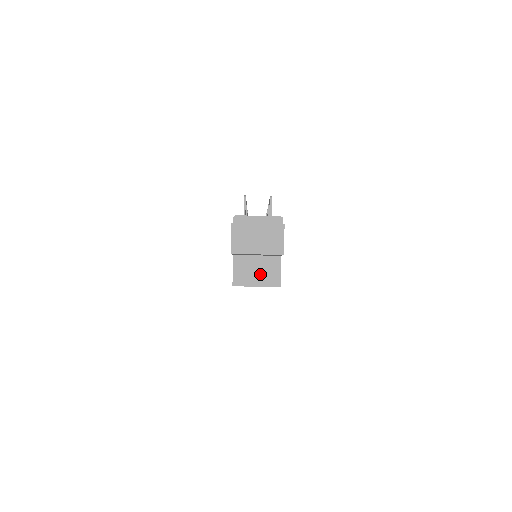
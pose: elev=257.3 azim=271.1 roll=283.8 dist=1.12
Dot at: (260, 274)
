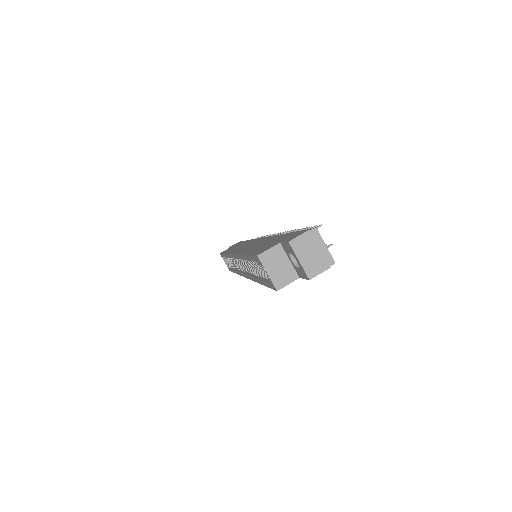
Dot at: (278, 271)
